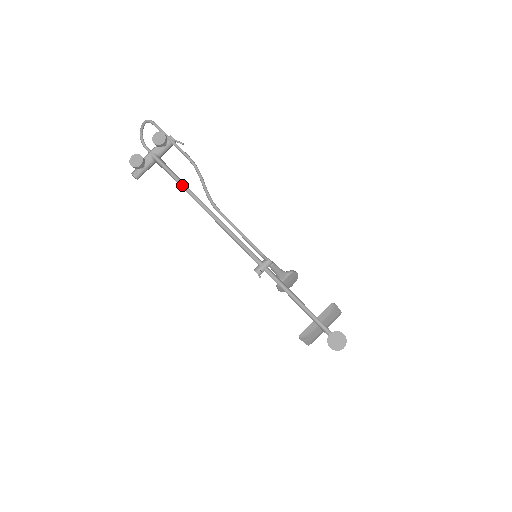
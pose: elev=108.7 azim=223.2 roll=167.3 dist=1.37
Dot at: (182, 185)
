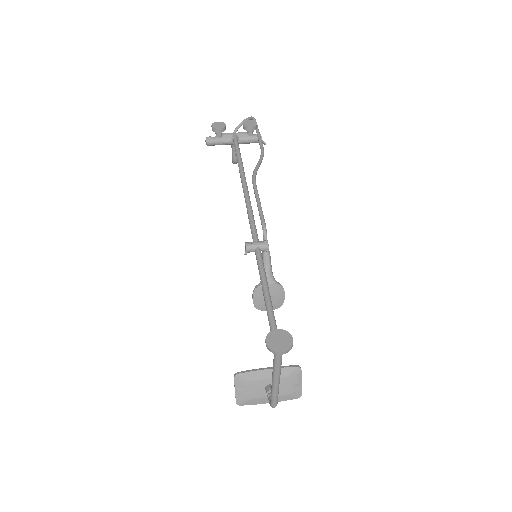
Dot at: (239, 160)
